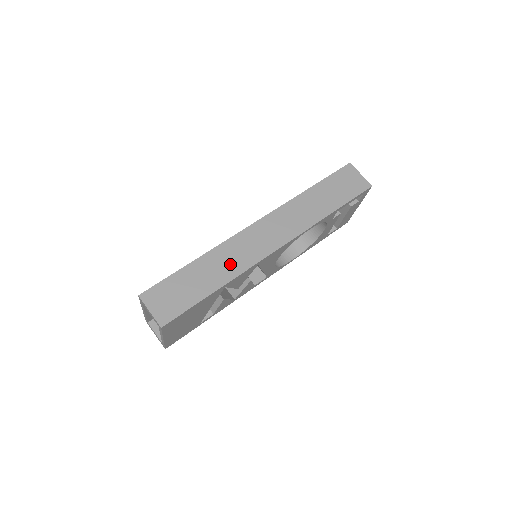
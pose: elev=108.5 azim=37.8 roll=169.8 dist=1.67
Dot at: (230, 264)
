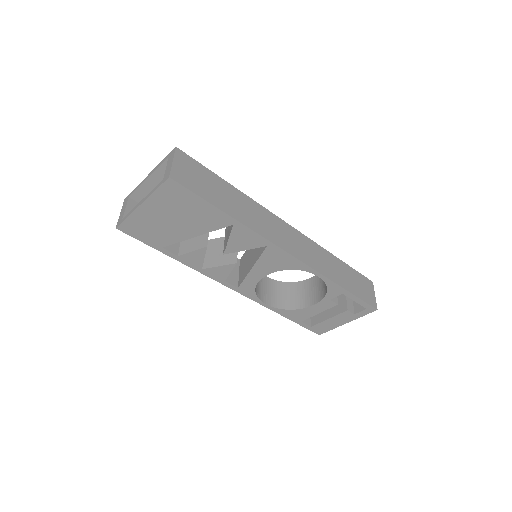
Dot at: (253, 218)
